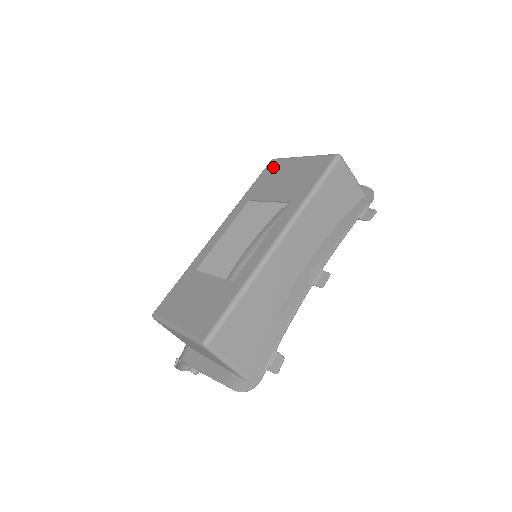
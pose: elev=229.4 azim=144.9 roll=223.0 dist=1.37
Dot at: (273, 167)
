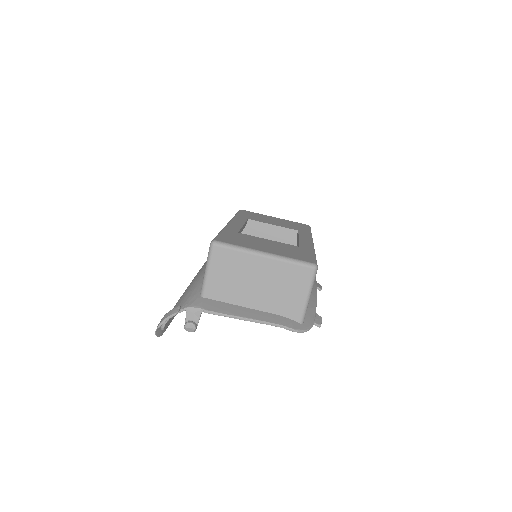
Dot at: (250, 213)
